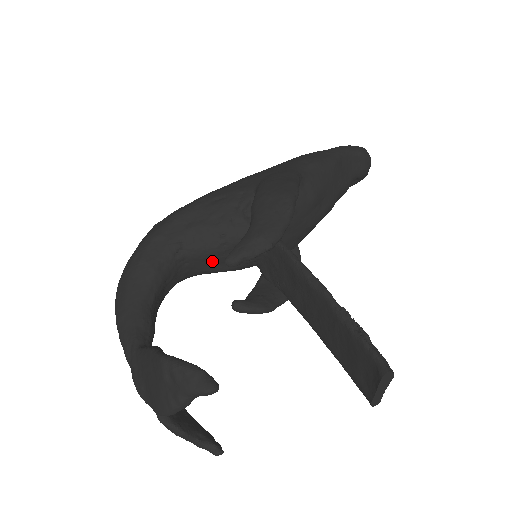
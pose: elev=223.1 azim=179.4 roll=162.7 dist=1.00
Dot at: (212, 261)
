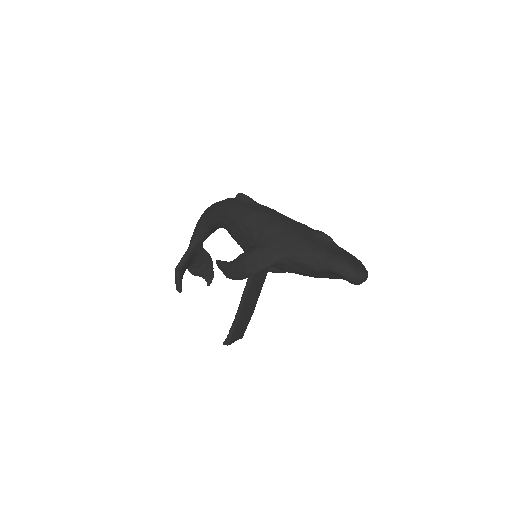
Dot at: occluded
